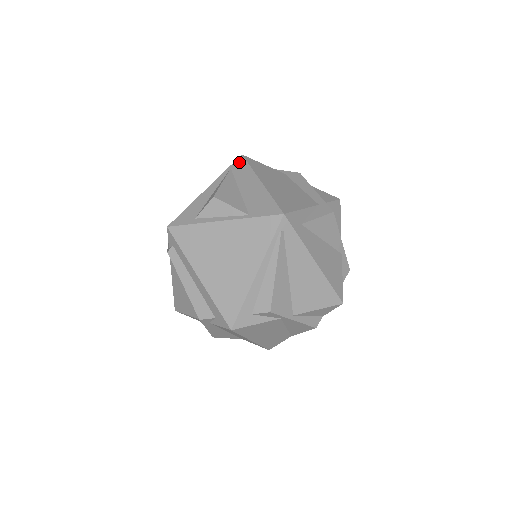
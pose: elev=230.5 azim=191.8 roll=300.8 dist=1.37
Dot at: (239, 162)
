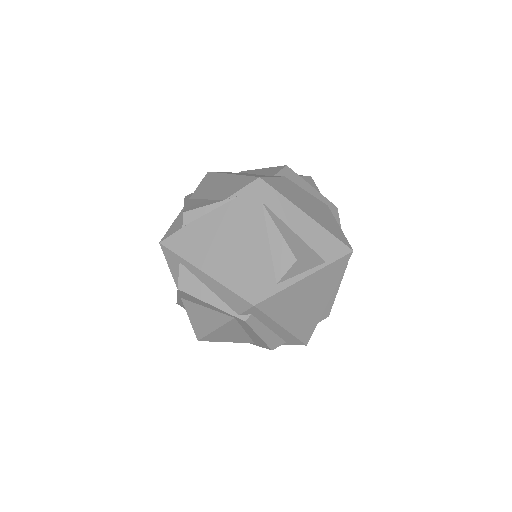
Dot at: (266, 191)
